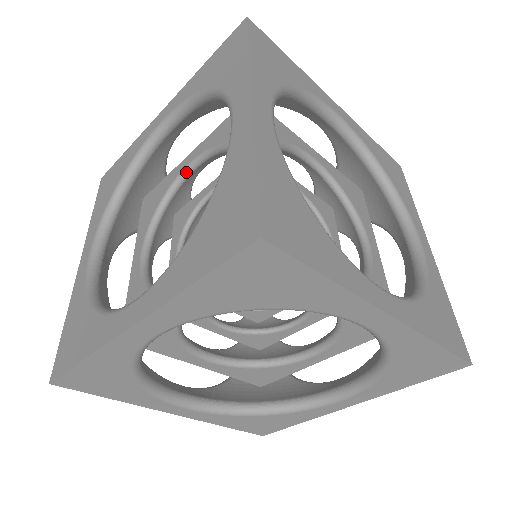
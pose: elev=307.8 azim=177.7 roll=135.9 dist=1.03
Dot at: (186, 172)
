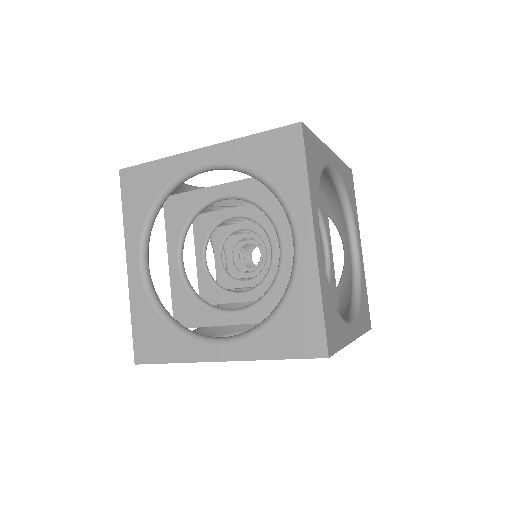
Dot at: (216, 201)
